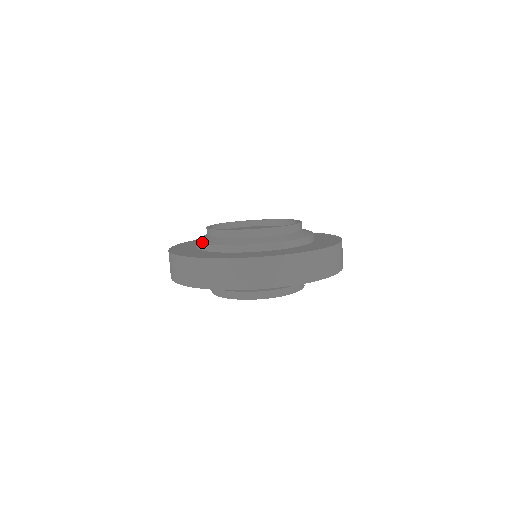
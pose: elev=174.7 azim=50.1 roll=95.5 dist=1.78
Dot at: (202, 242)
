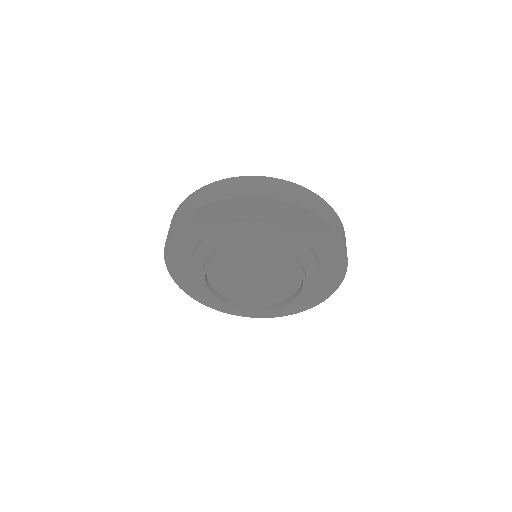
Dot at: occluded
